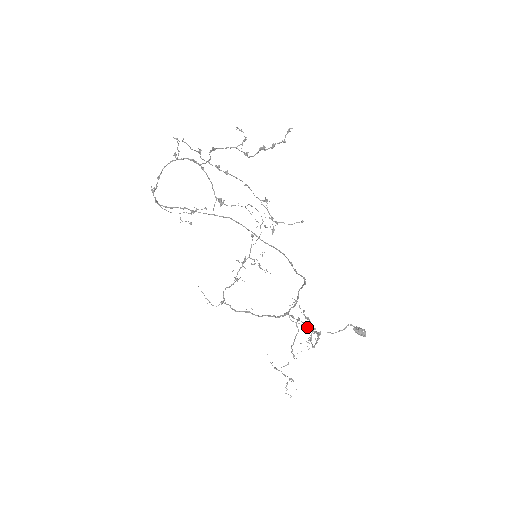
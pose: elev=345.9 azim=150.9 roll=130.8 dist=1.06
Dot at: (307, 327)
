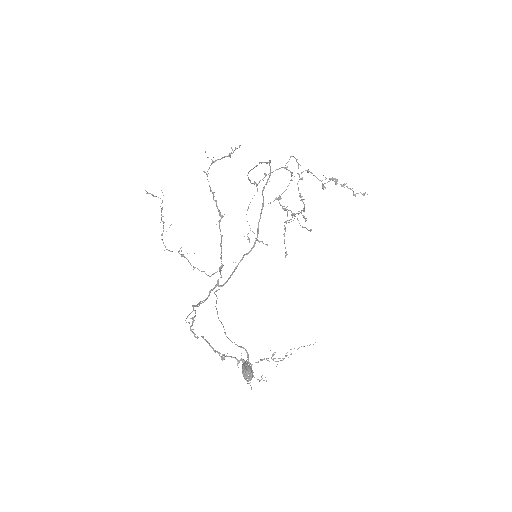
Dot at: occluded
